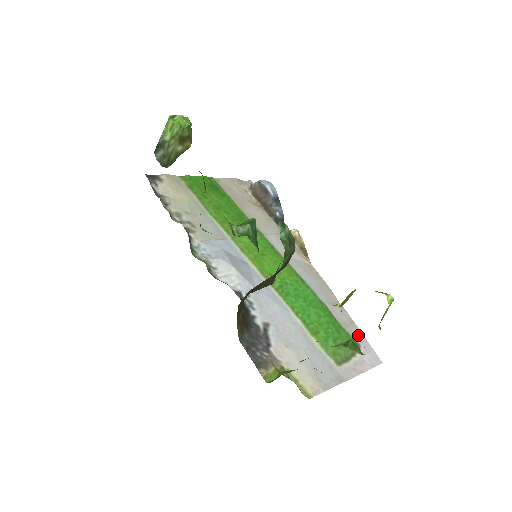
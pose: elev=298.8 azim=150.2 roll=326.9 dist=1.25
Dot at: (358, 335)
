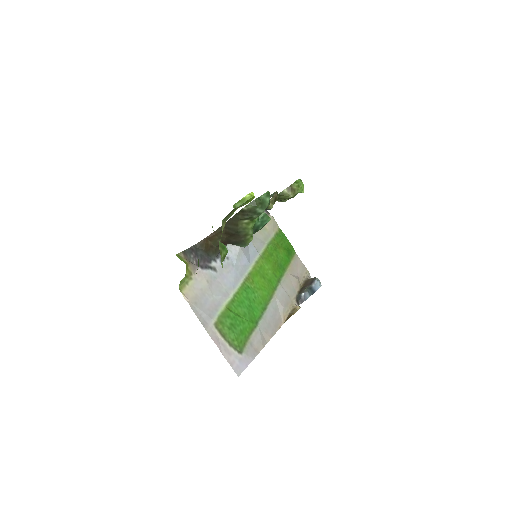
Dot at: (249, 354)
